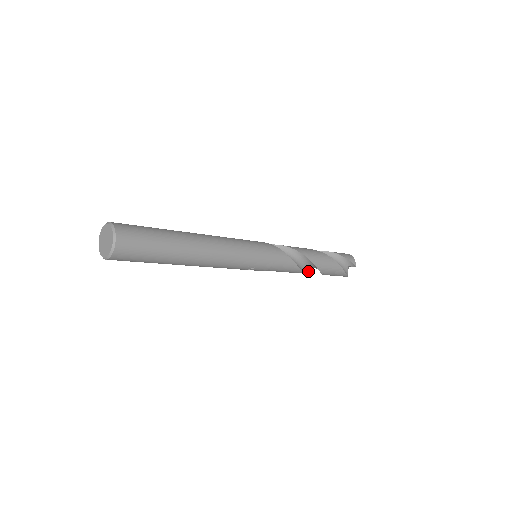
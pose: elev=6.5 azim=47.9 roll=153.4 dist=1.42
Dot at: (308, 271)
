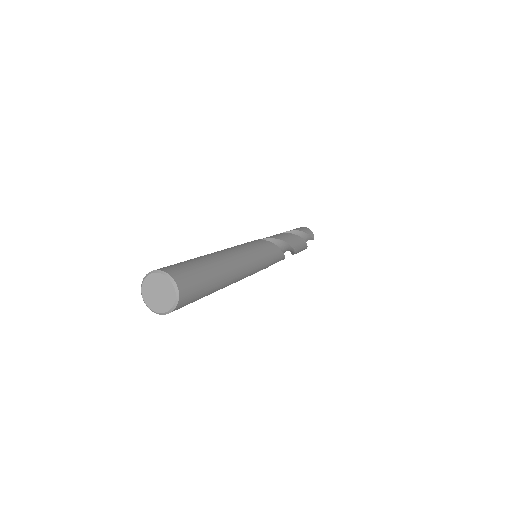
Dot at: occluded
